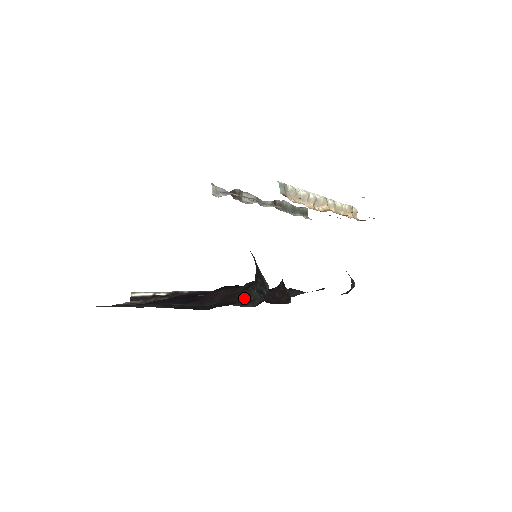
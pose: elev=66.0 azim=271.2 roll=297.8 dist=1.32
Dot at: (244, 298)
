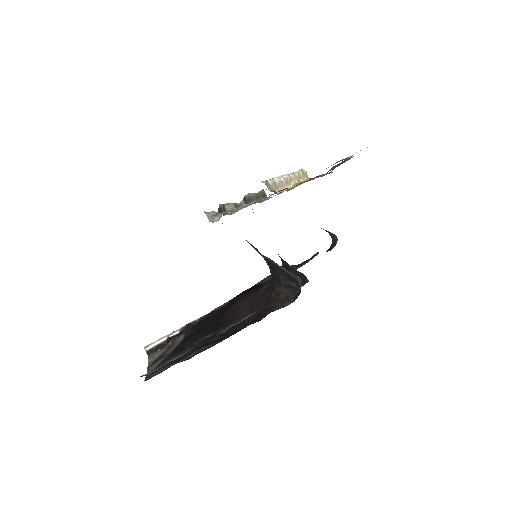
Dot at: (276, 299)
